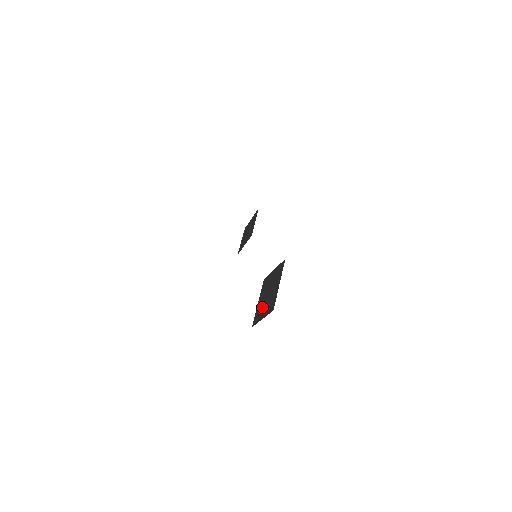
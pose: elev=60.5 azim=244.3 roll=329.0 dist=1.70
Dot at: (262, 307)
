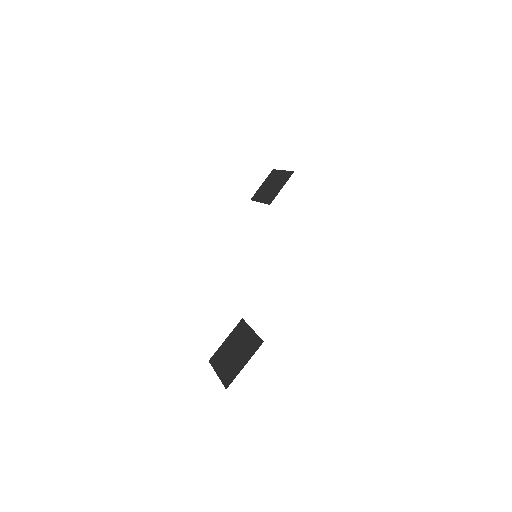
Dot at: (224, 357)
